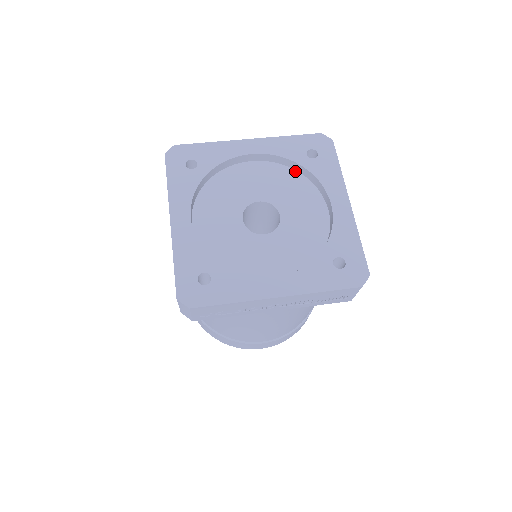
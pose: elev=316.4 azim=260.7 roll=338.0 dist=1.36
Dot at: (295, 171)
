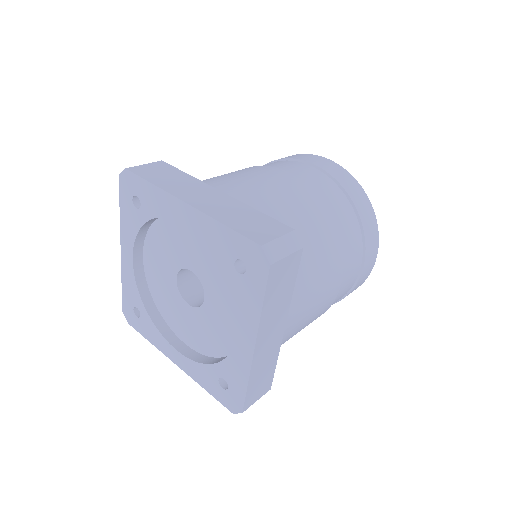
Dot at: occluded
